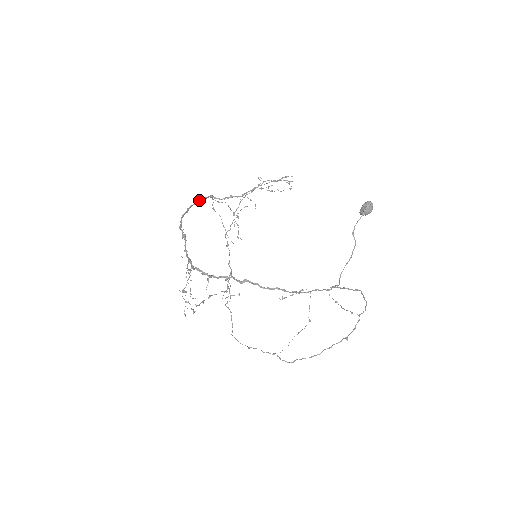
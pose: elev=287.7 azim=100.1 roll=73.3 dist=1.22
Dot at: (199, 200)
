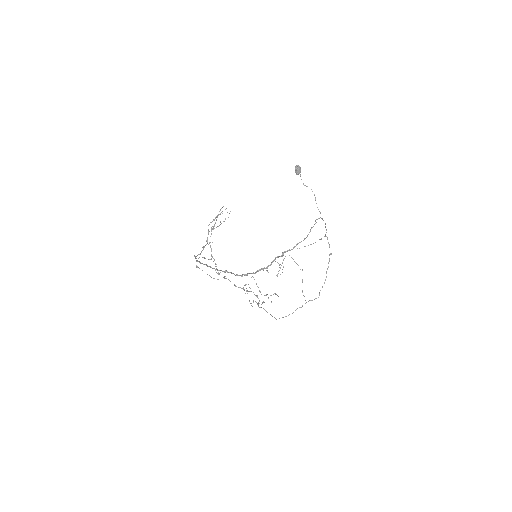
Dot at: (197, 260)
